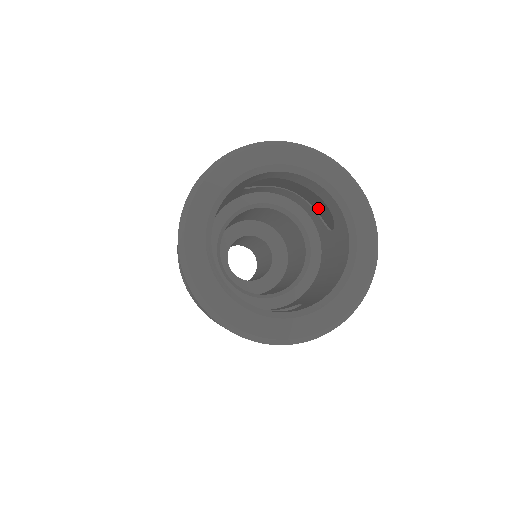
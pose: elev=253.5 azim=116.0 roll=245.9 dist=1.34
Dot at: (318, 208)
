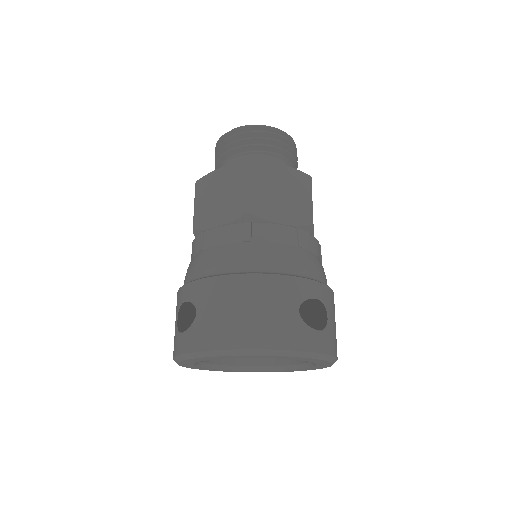
Dot at: (285, 258)
